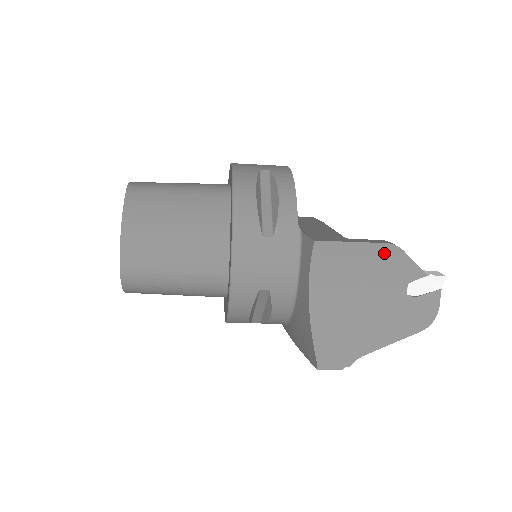
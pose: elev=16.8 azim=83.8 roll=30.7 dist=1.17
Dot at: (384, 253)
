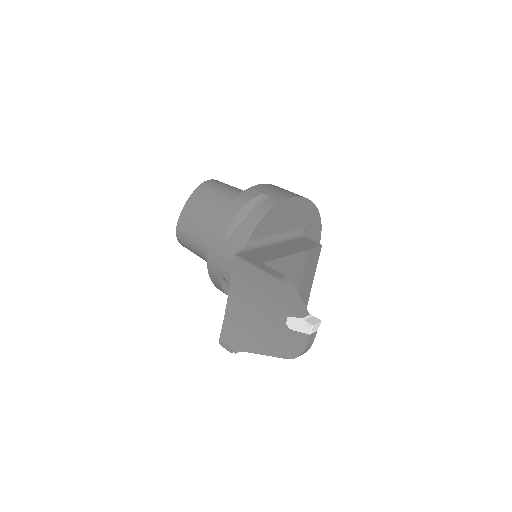
Dot at: (274, 284)
